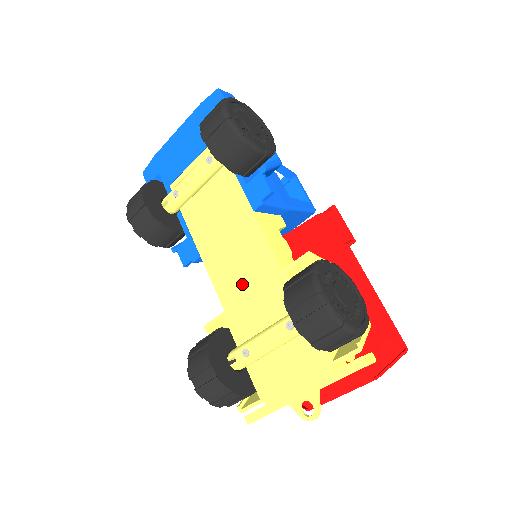
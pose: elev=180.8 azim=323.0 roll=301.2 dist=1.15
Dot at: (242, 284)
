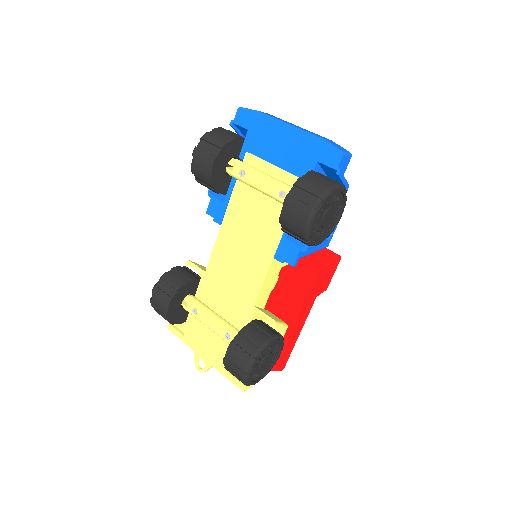
Dot at: (228, 277)
